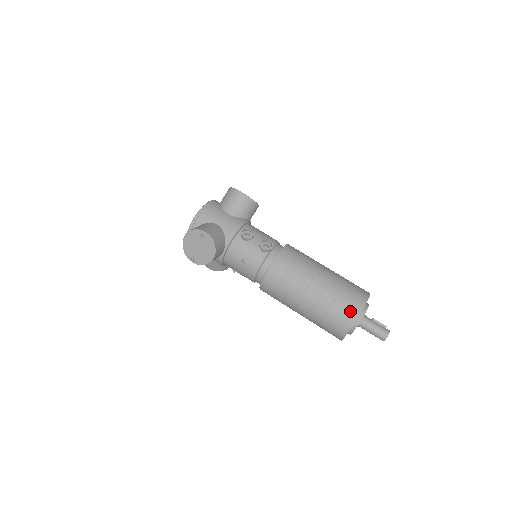
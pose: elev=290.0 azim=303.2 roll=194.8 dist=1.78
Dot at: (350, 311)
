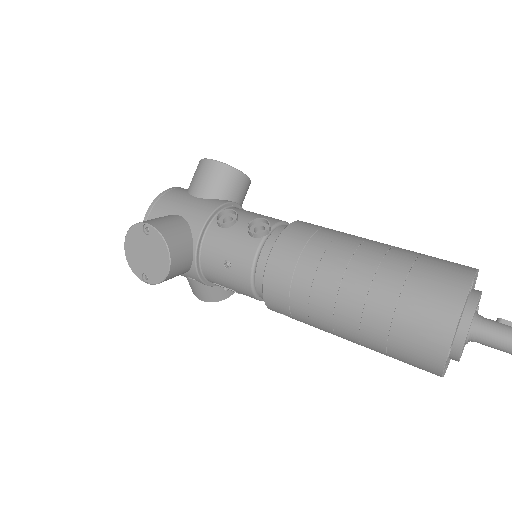
Dot at: (439, 306)
